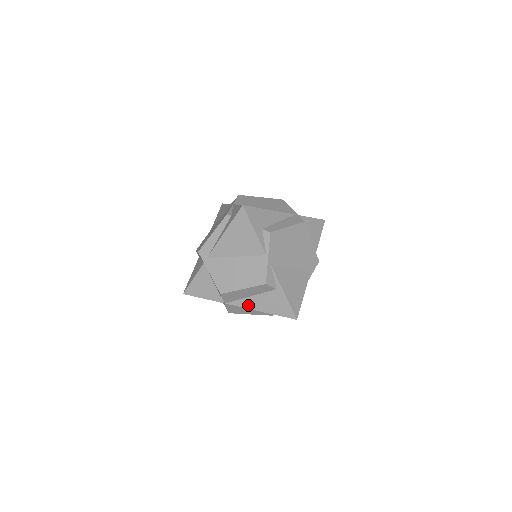
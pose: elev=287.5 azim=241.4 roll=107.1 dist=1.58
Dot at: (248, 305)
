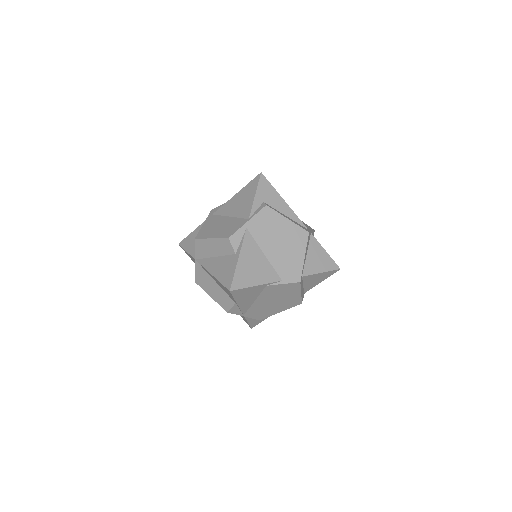
Dot at: (208, 265)
